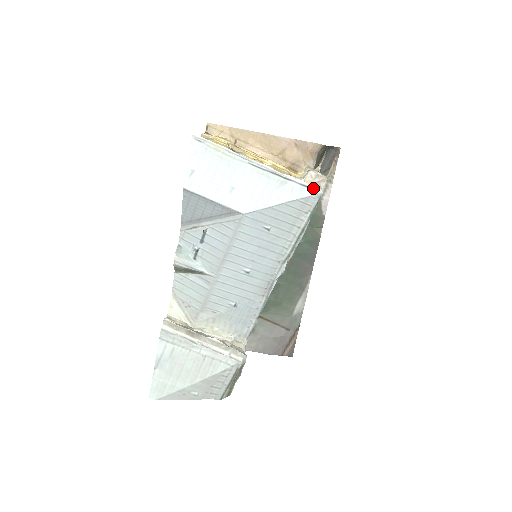
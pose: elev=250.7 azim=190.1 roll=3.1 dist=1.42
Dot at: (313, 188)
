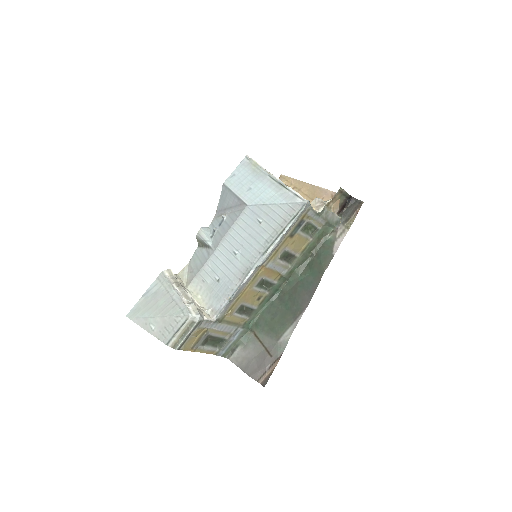
Dot at: (302, 198)
